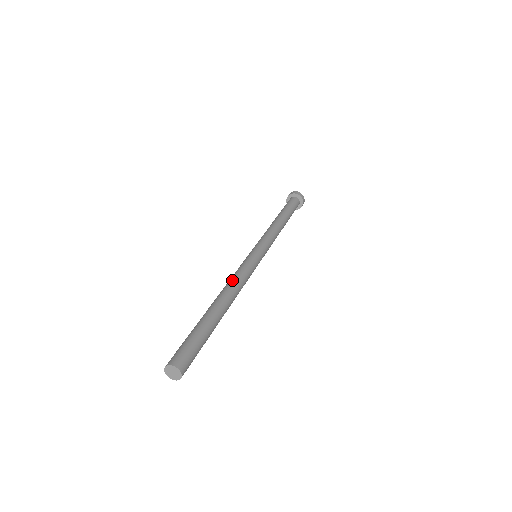
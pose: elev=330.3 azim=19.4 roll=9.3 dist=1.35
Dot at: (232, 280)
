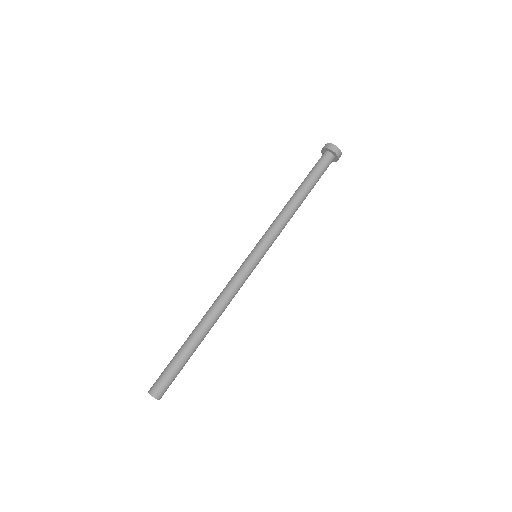
Dot at: (218, 297)
